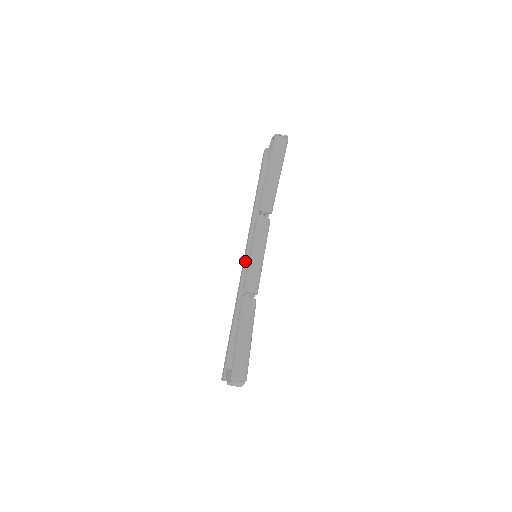
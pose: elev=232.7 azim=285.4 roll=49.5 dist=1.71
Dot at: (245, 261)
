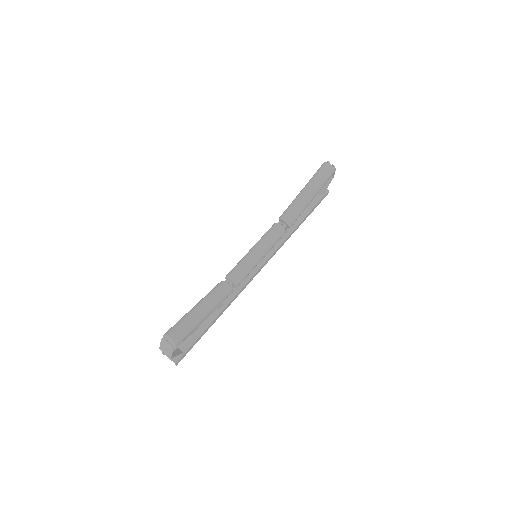
Dot at: occluded
